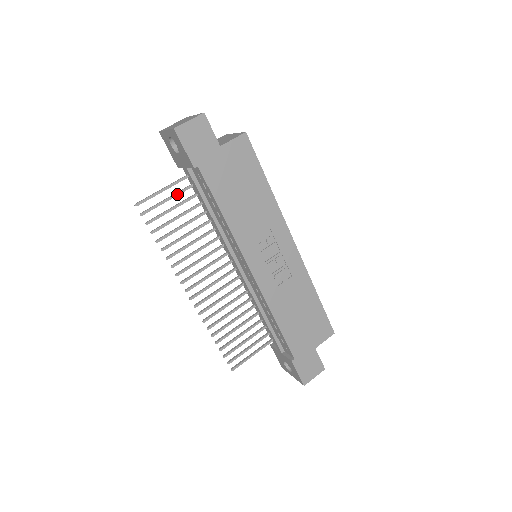
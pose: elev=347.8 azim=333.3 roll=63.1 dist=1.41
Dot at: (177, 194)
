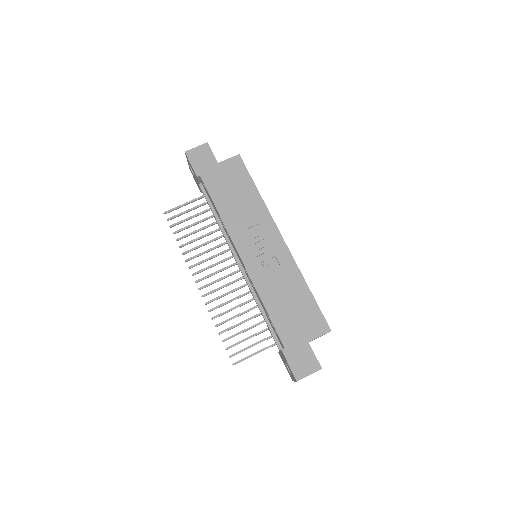
Dot at: (195, 207)
